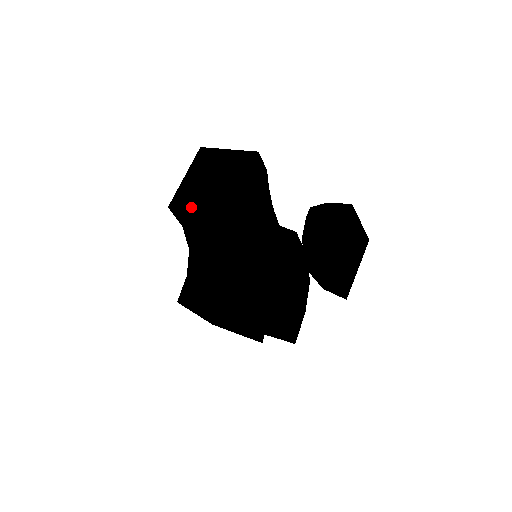
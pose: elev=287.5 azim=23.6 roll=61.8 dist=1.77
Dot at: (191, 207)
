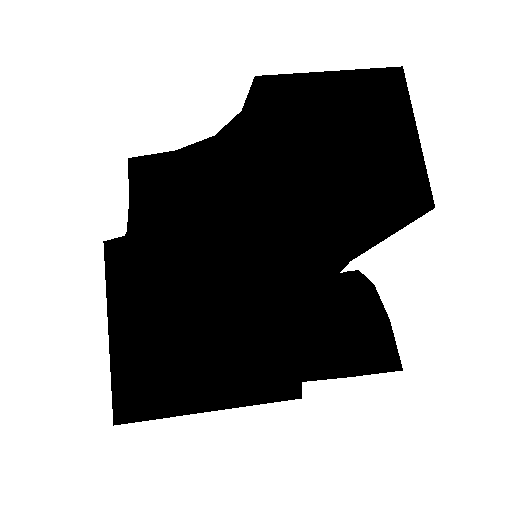
Dot at: (273, 130)
